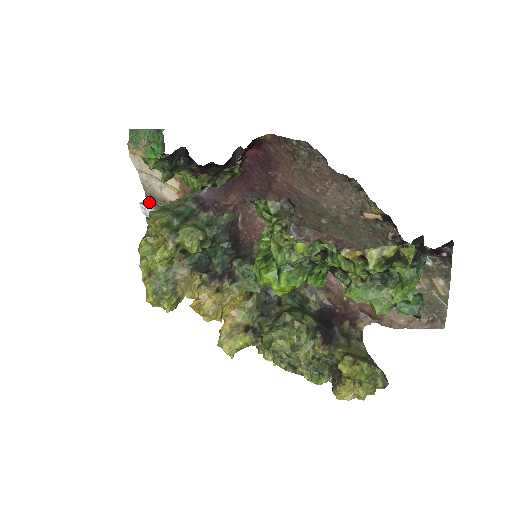
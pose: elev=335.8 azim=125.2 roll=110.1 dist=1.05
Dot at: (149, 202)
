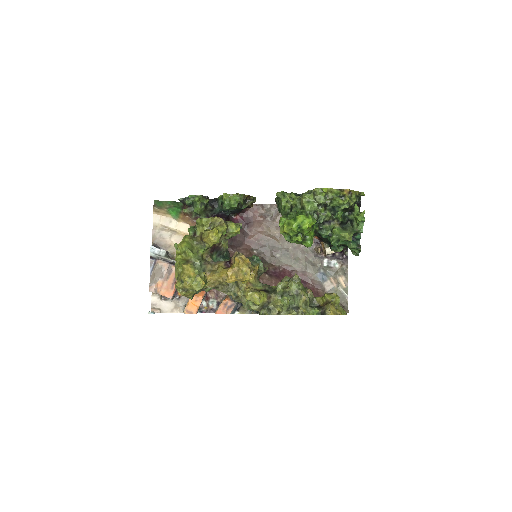
Dot at: (156, 247)
